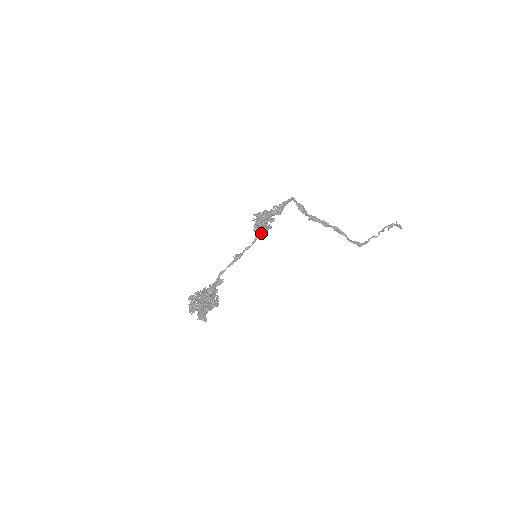
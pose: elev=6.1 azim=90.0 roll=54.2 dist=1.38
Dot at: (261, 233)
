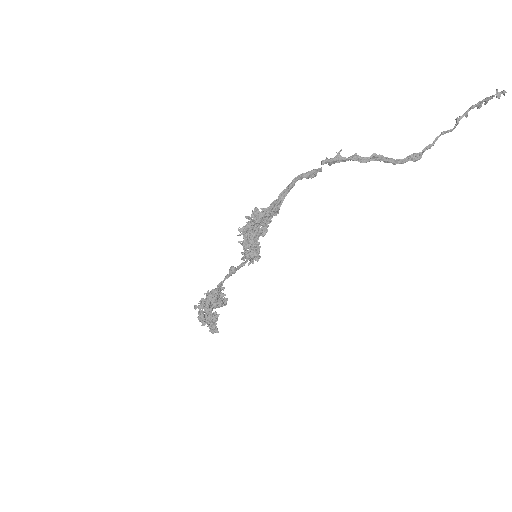
Dot at: (253, 258)
